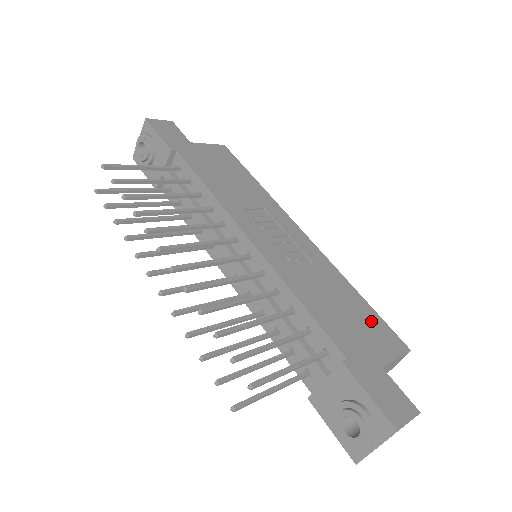
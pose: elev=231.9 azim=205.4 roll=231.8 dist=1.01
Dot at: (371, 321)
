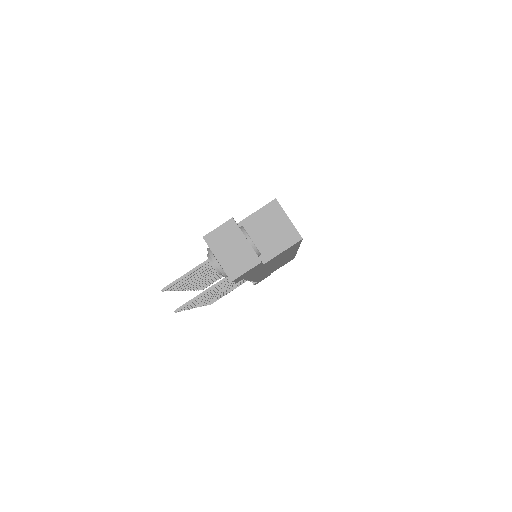
Dot at: occluded
